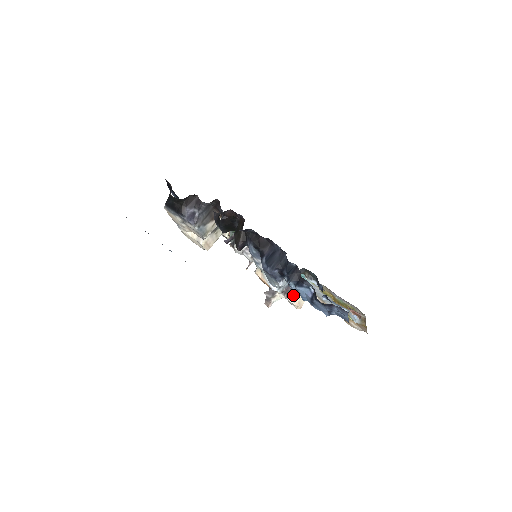
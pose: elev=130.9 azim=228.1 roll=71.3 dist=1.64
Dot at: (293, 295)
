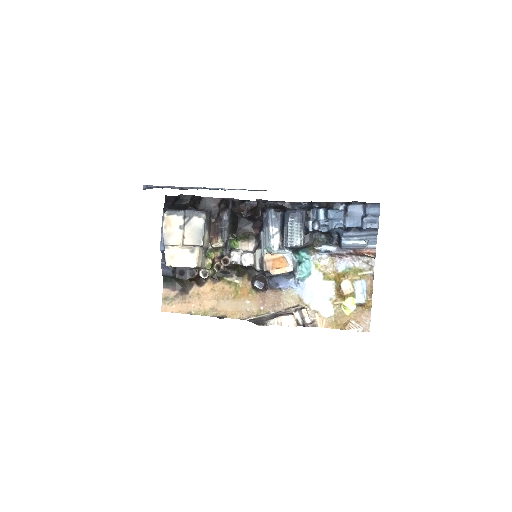
Dot at: (286, 313)
